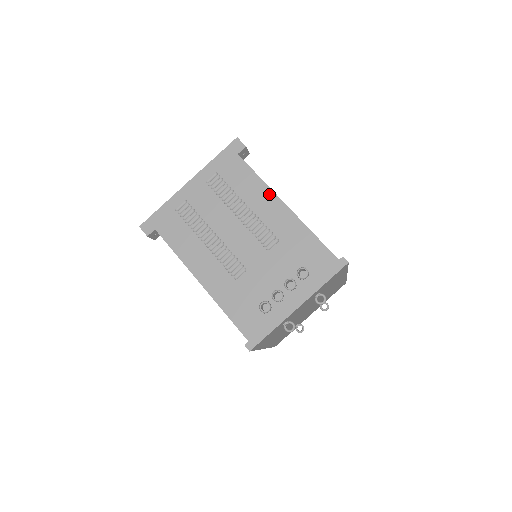
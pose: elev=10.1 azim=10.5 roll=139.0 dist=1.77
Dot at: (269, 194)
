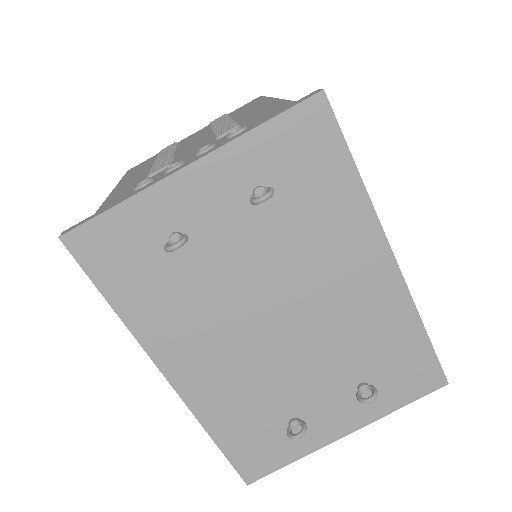
Dot at: (268, 102)
